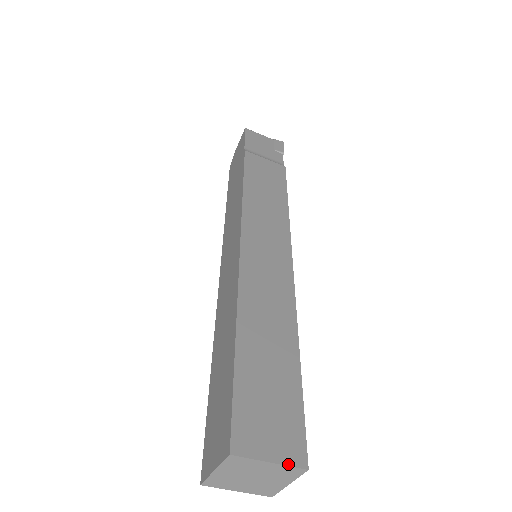
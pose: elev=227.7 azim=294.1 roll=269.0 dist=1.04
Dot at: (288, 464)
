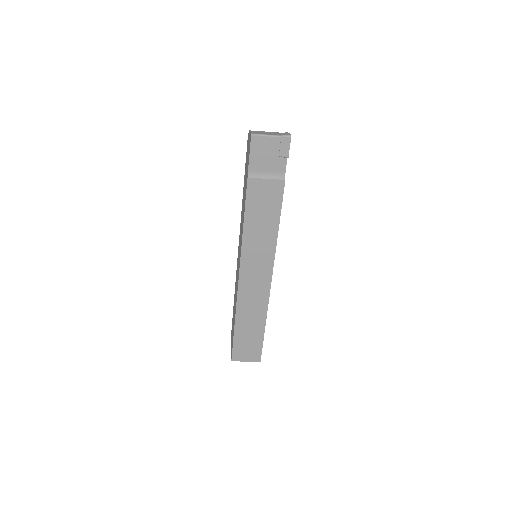
Dot at: (253, 361)
